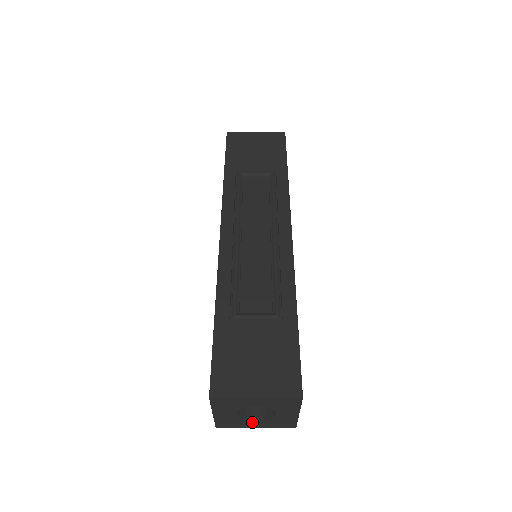
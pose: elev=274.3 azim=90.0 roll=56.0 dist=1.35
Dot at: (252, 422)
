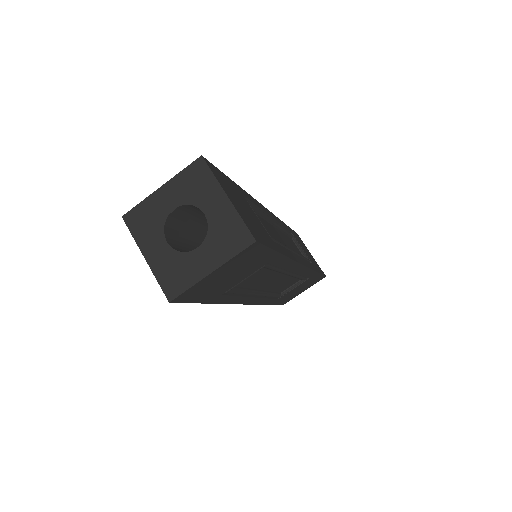
Dot at: (158, 243)
